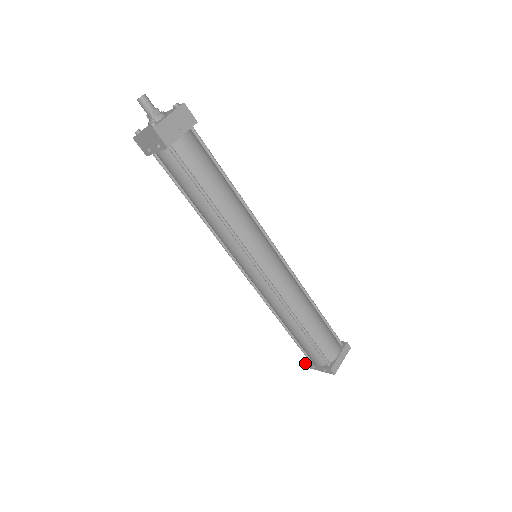
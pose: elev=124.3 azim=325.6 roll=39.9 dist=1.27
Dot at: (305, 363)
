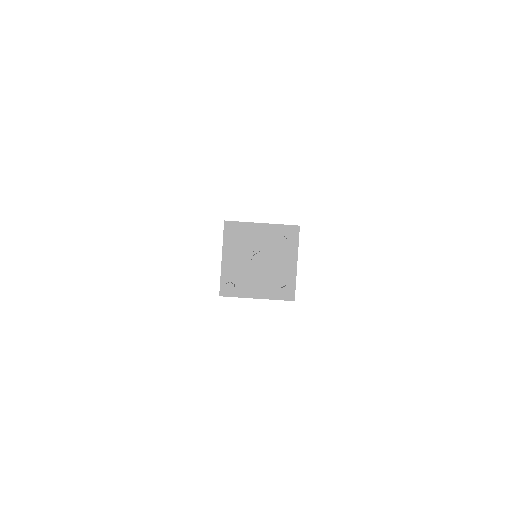
Dot at: occluded
